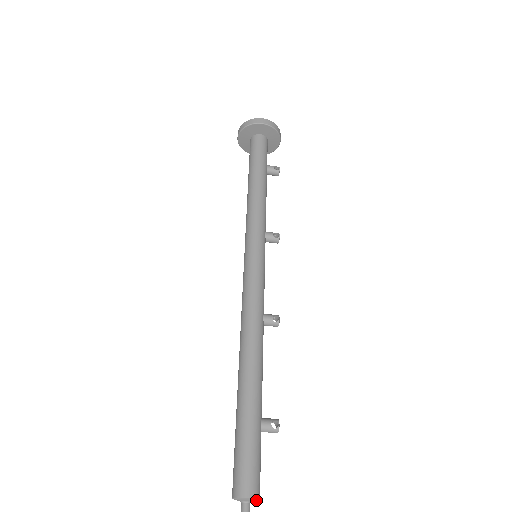
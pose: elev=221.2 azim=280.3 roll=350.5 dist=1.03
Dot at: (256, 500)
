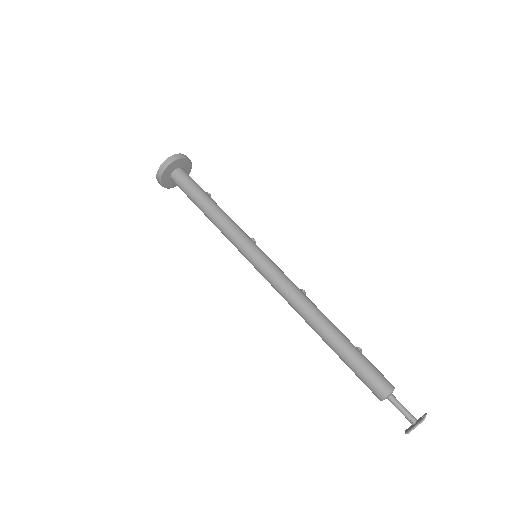
Dot at: occluded
